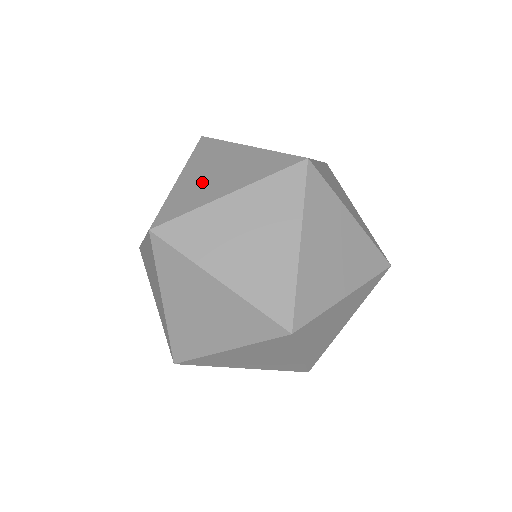
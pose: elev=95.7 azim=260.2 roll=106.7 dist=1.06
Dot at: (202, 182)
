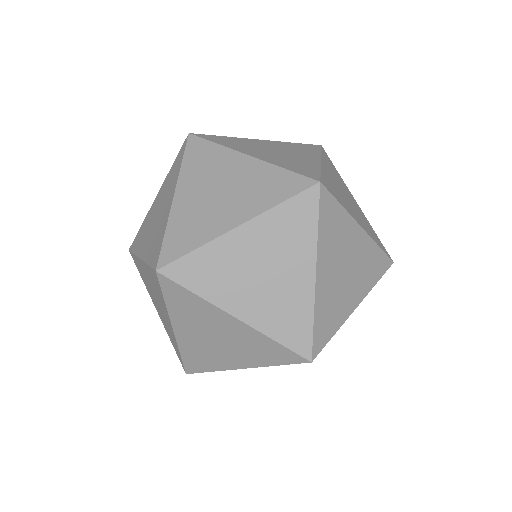
Dot at: (203, 206)
